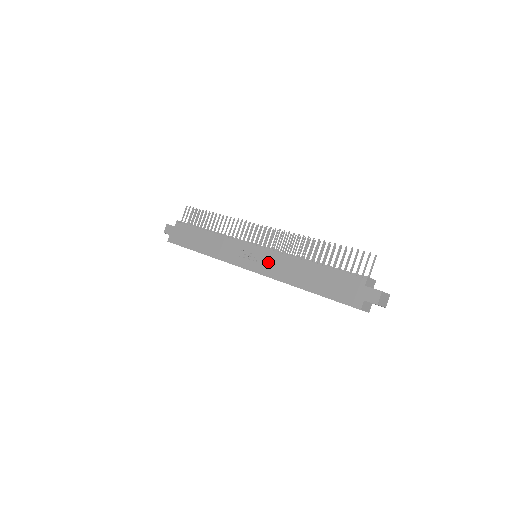
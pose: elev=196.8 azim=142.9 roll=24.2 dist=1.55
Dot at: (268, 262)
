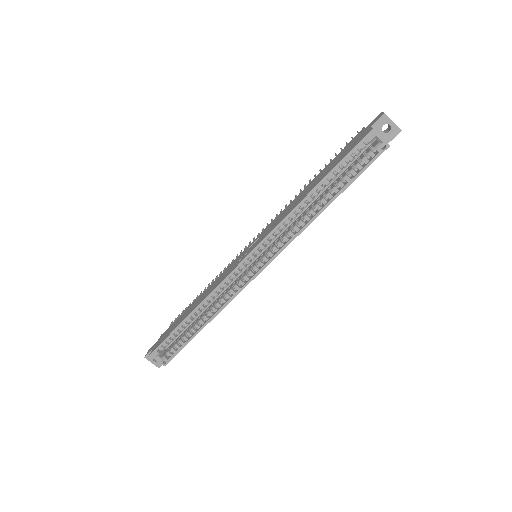
Dot at: (268, 229)
